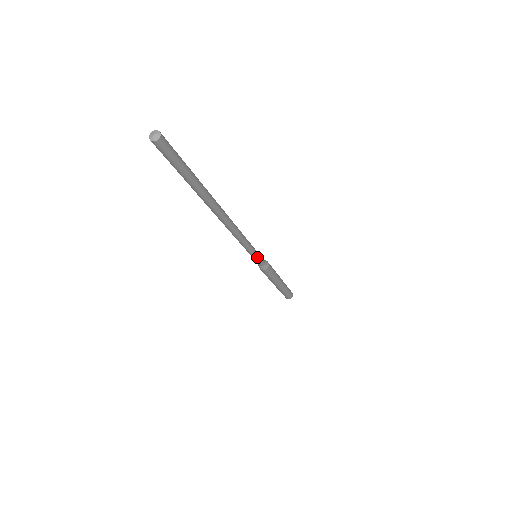
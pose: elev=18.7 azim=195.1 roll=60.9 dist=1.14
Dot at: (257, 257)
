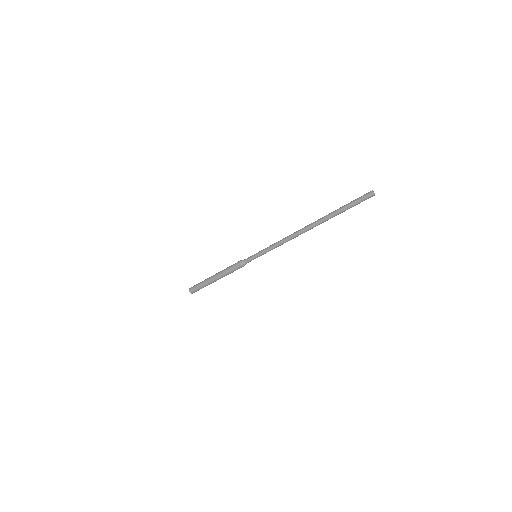
Dot at: (257, 257)
